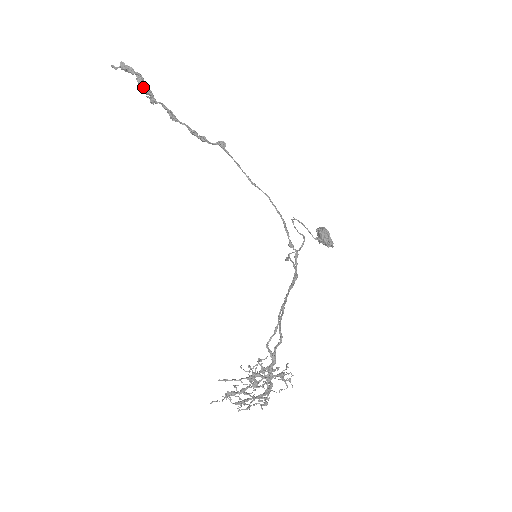
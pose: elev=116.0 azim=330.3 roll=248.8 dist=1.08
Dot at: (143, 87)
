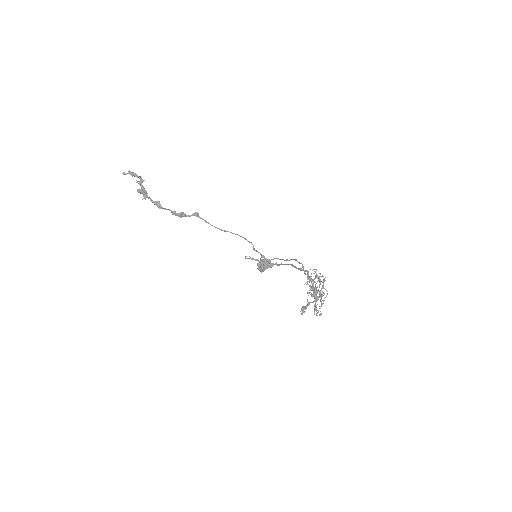
Dot at: (142, 186)
